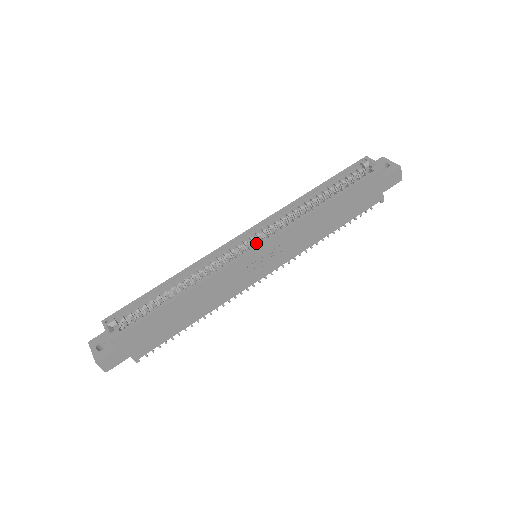
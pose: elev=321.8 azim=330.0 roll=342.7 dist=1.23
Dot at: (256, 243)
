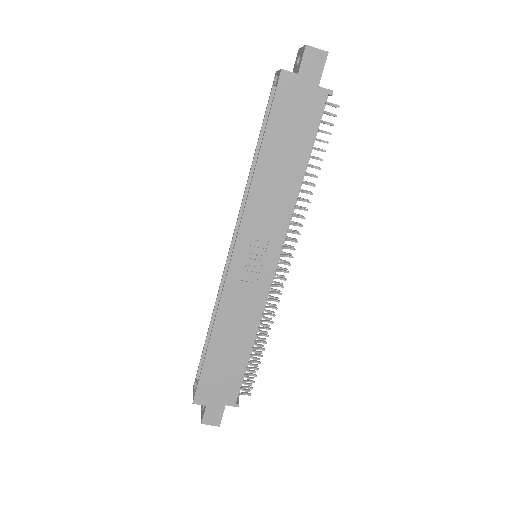
Dot at: occluded
